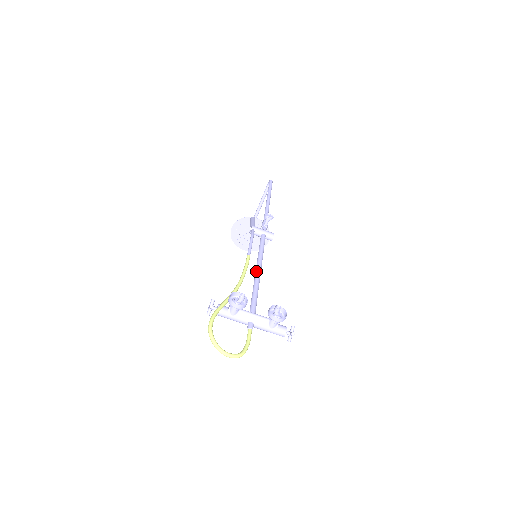
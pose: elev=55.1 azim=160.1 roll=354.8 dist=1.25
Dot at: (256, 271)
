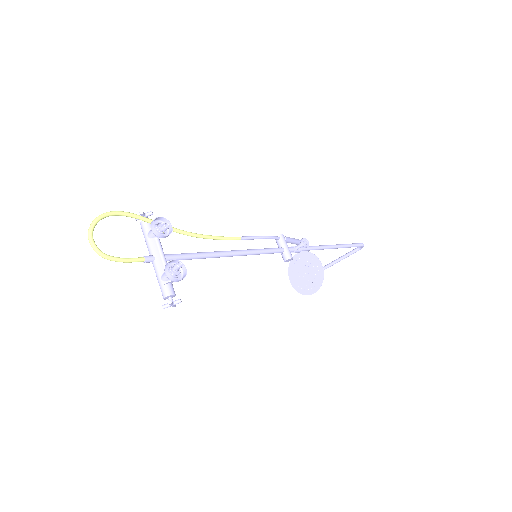
Dot at: occluded
